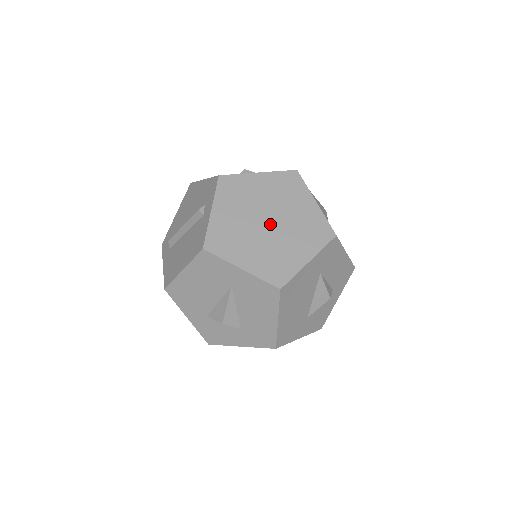
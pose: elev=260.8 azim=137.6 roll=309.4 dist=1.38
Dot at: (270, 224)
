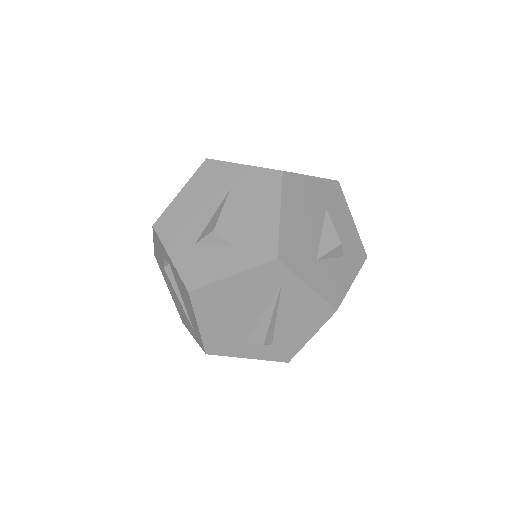
Dot at: occluded
